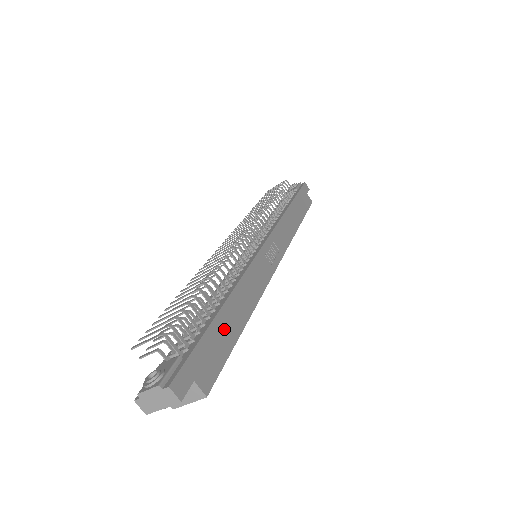
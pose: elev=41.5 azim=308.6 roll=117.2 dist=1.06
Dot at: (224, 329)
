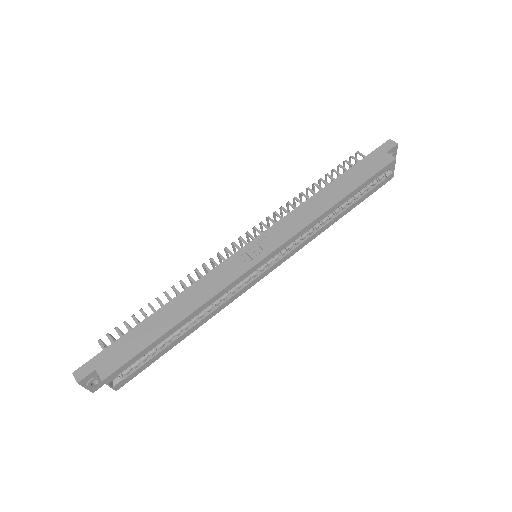
Dot at: (146, 331)
